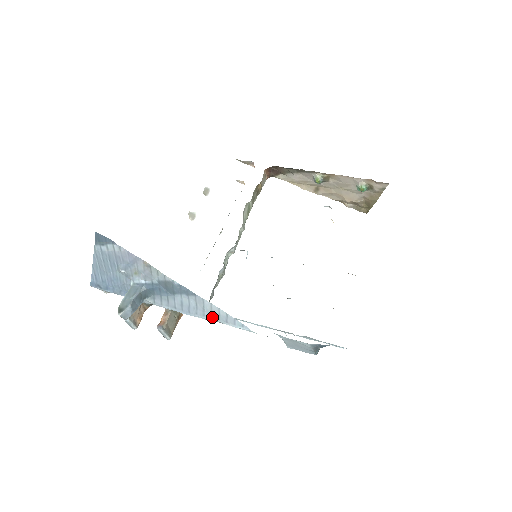
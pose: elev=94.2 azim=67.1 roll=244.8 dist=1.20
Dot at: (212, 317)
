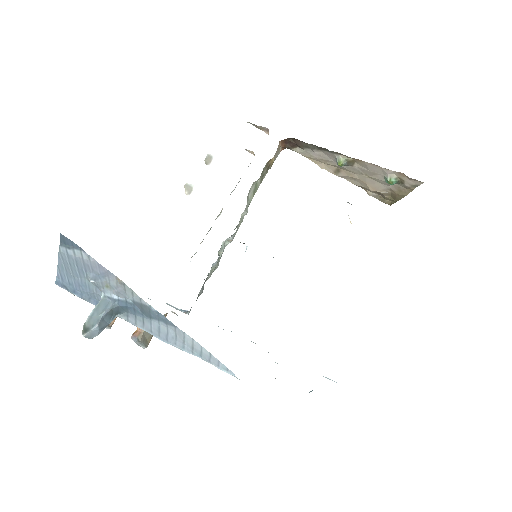
Dot at: (193, 352)
